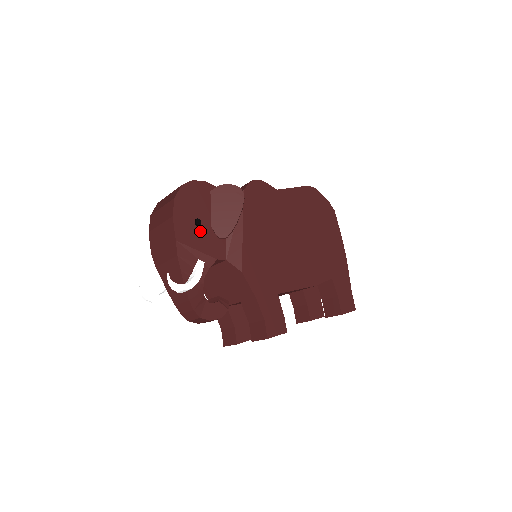
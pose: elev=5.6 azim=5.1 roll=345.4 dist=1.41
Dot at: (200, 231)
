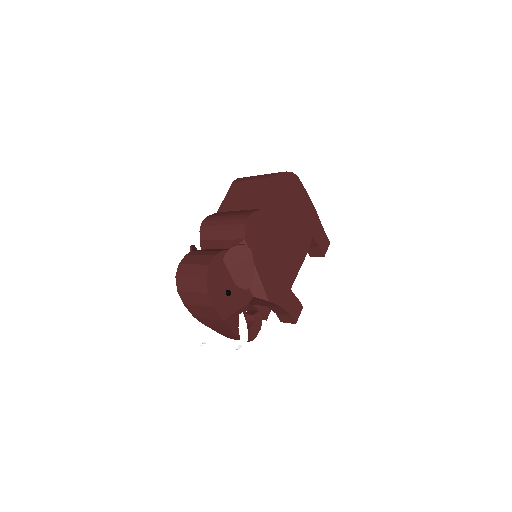
Dot at: (232, 297)
